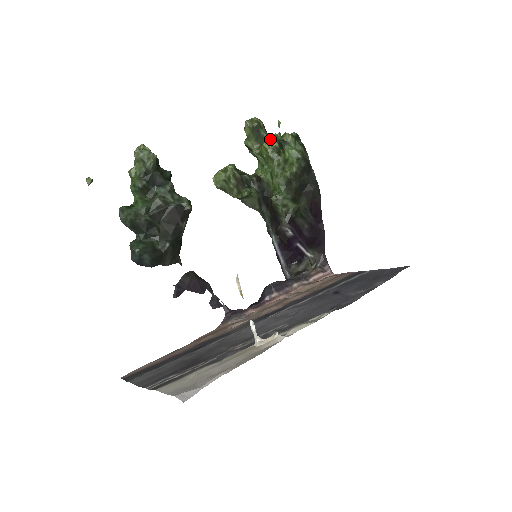
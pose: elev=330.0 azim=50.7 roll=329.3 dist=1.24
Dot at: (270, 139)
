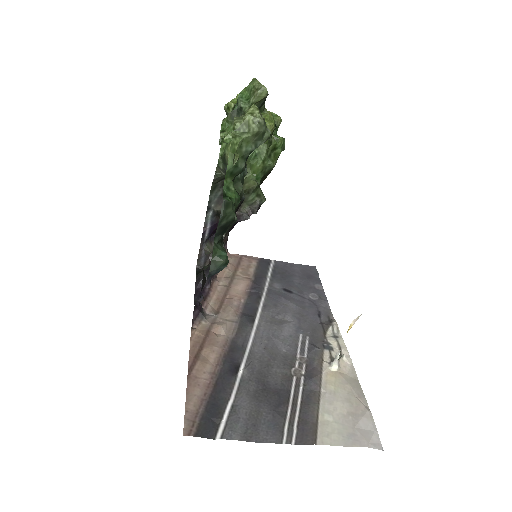
Dot at: (272, 119)
